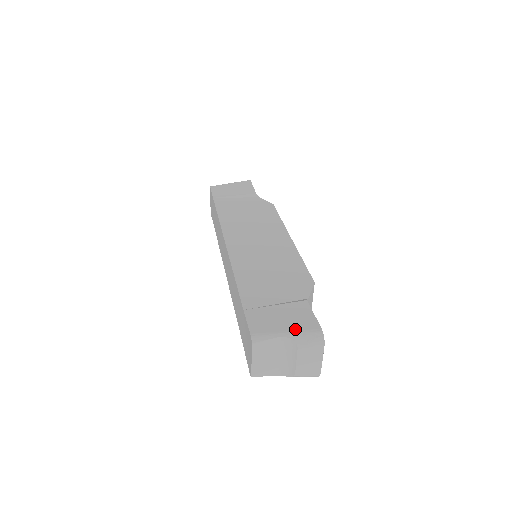
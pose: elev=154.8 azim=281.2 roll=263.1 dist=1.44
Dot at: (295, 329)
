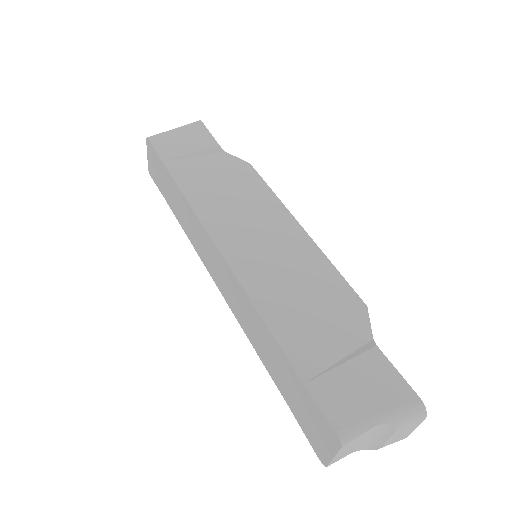
Dot at: (389, 407)
